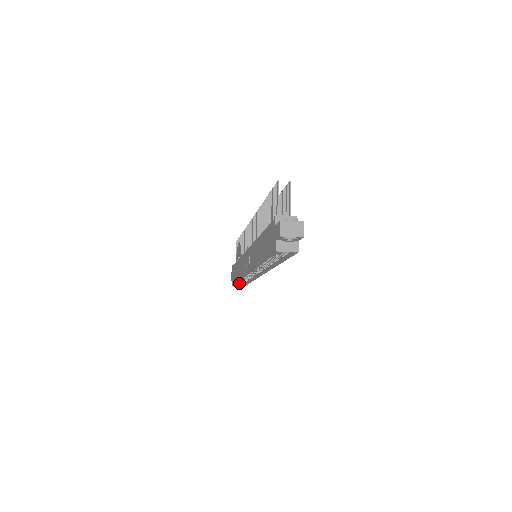
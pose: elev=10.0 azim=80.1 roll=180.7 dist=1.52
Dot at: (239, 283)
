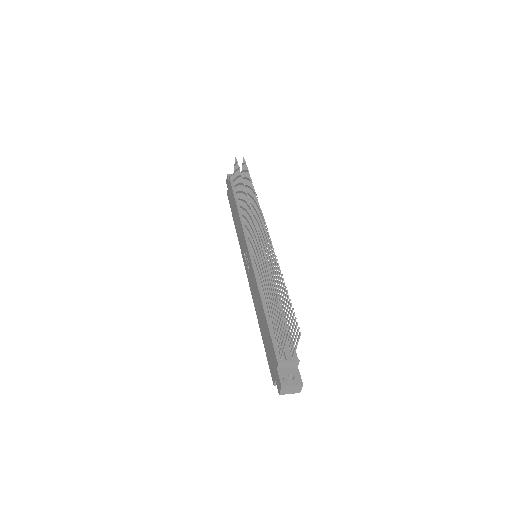
Dot at: occluded
